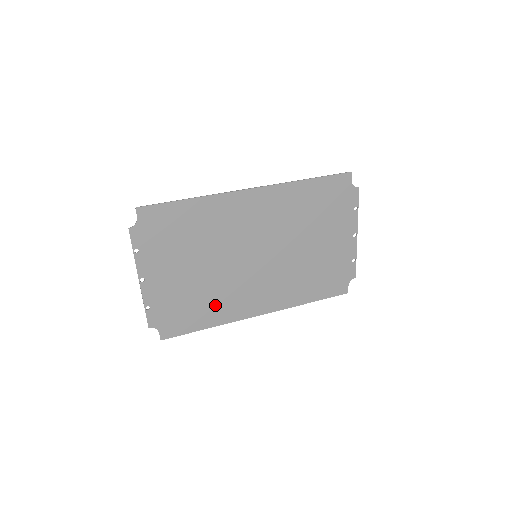
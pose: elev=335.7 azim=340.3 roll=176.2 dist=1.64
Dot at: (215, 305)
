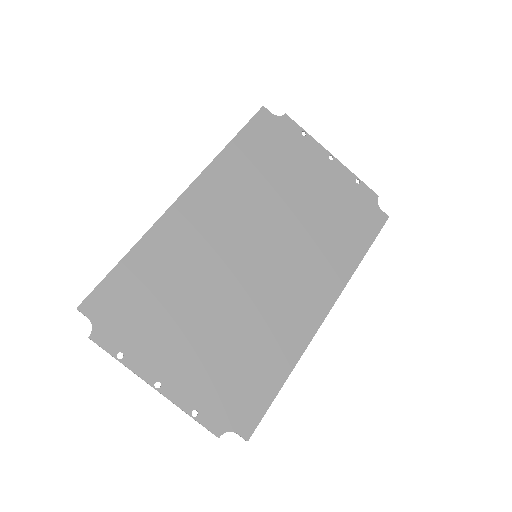
Dot at: (267, 345)
